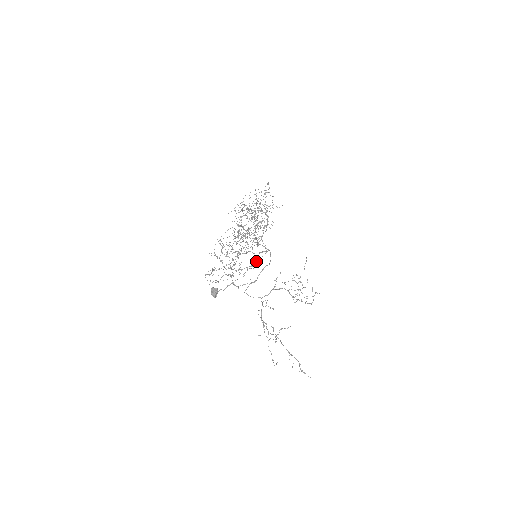
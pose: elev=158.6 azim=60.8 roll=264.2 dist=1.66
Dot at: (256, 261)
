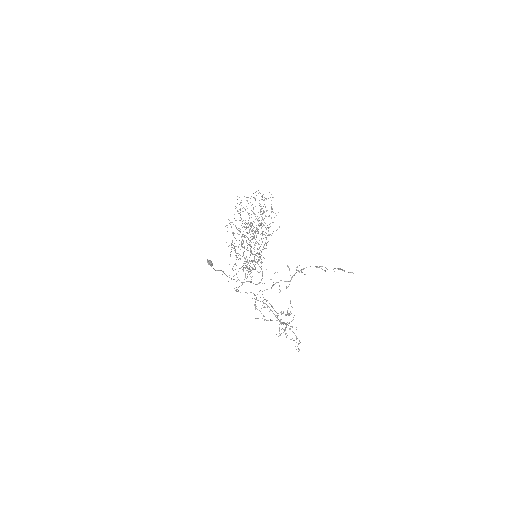
Dot at: occluded
